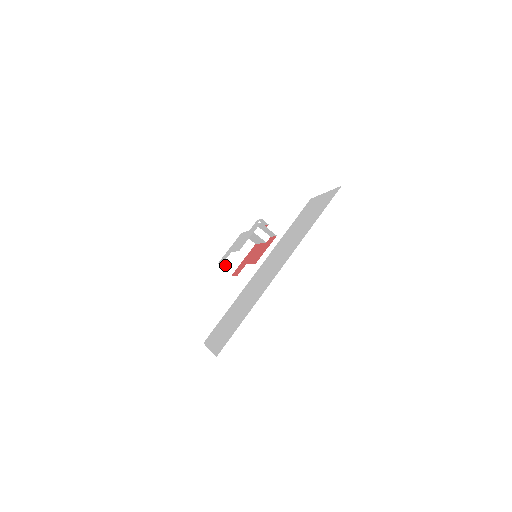
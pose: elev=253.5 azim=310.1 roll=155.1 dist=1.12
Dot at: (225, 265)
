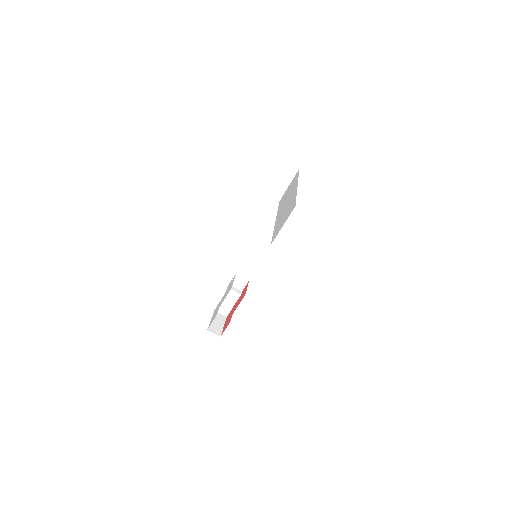
Dot at: (213, 331)
